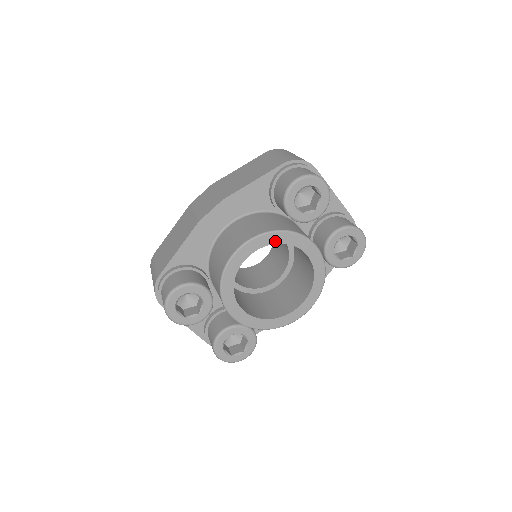
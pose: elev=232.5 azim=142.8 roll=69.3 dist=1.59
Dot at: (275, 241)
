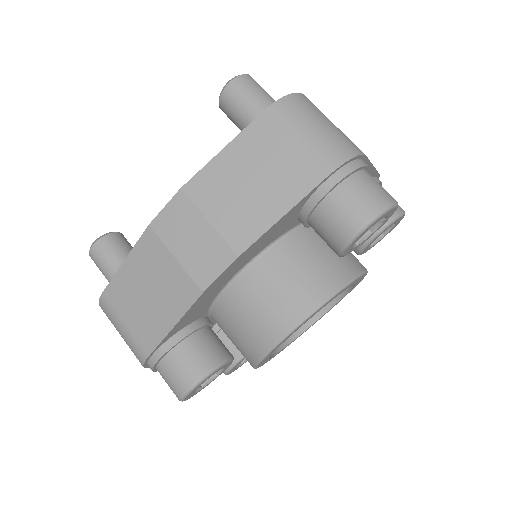
Dot at: occluded
